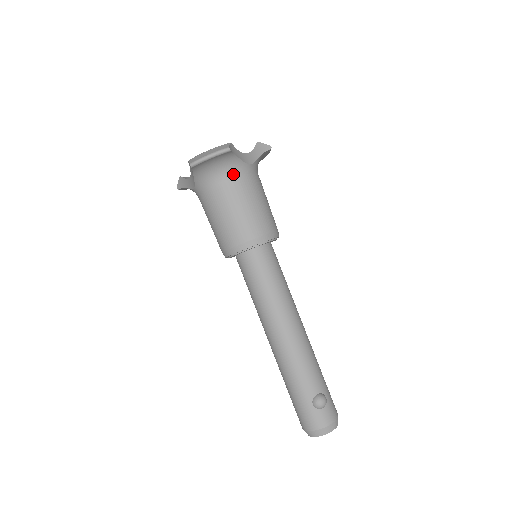
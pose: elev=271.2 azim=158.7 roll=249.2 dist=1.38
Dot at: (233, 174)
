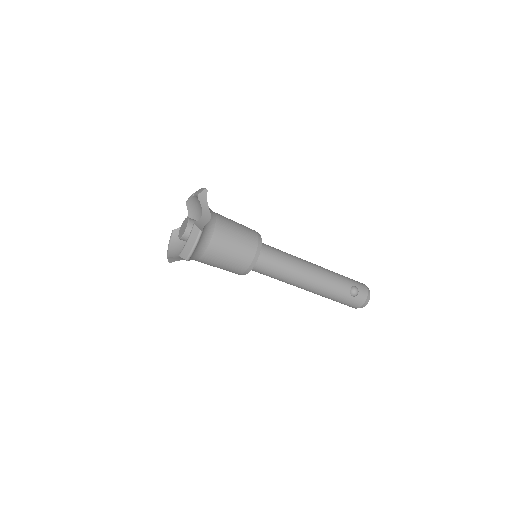
Dot at: (210, 236)
